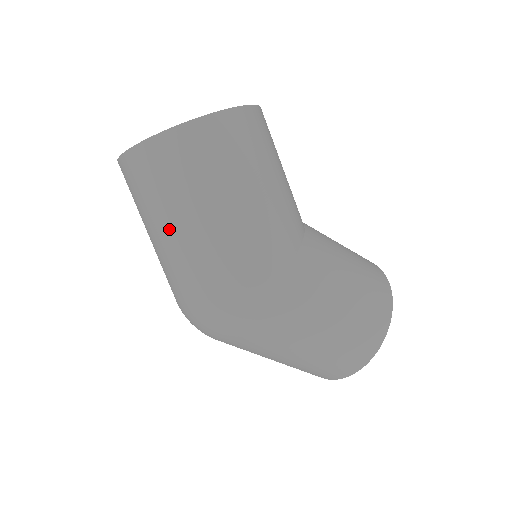
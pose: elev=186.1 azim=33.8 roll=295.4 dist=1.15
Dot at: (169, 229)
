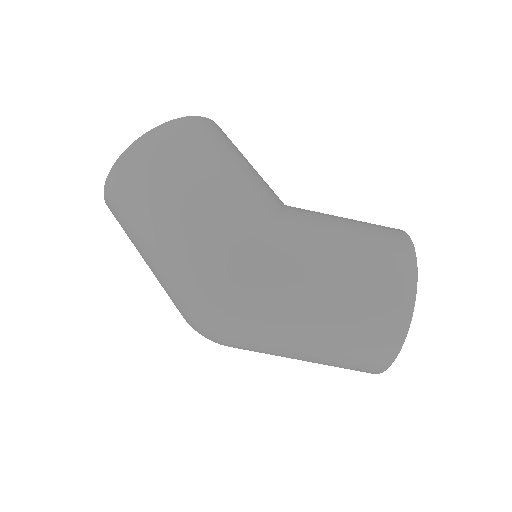
Dot at: (145, 242)
